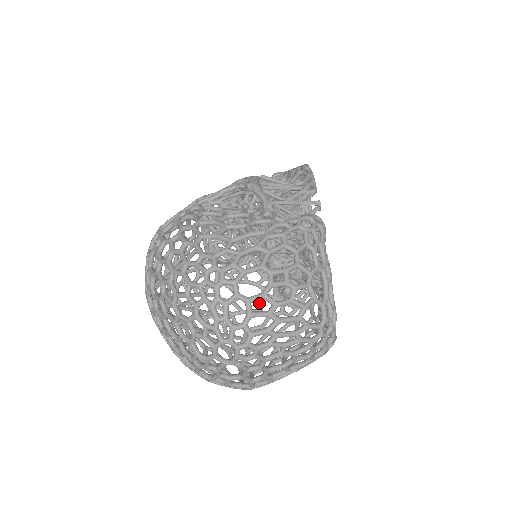
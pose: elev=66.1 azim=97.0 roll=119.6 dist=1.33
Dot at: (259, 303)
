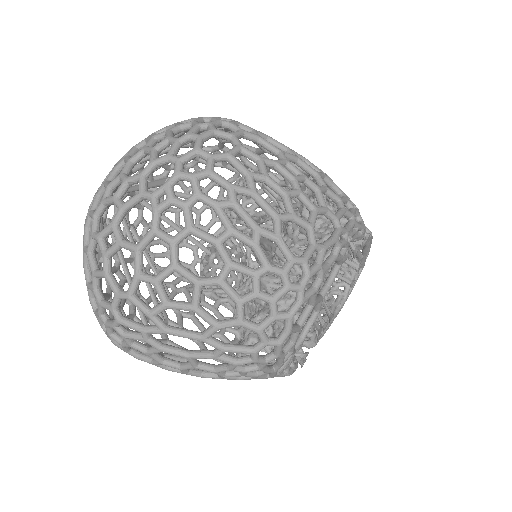
Dot at: occluded
